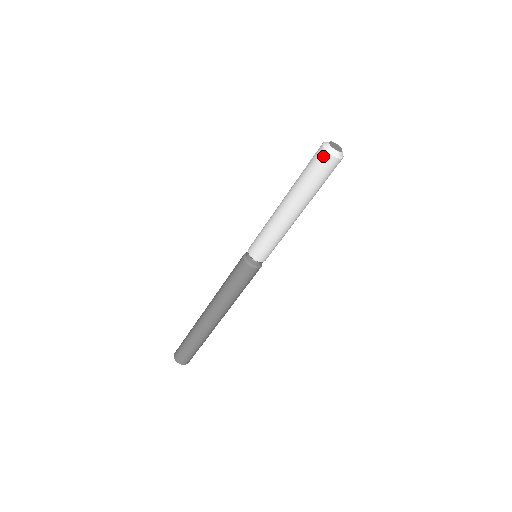
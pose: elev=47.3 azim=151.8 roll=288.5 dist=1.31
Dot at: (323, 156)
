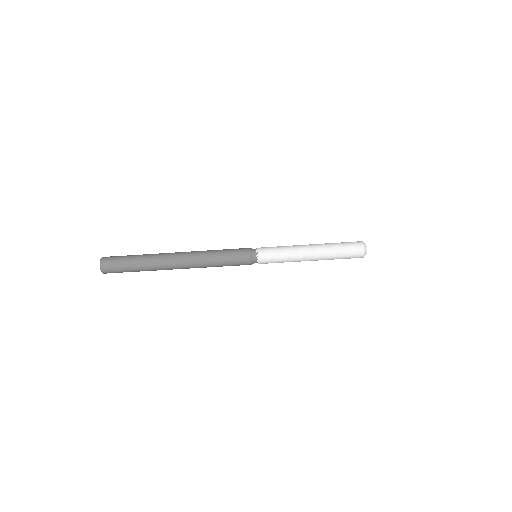
Dot at: (360, 253)
